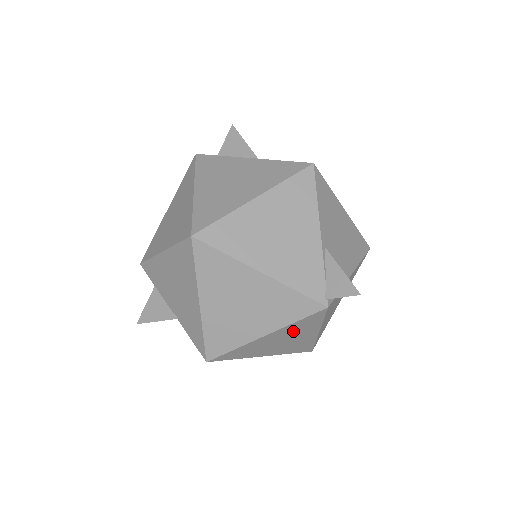
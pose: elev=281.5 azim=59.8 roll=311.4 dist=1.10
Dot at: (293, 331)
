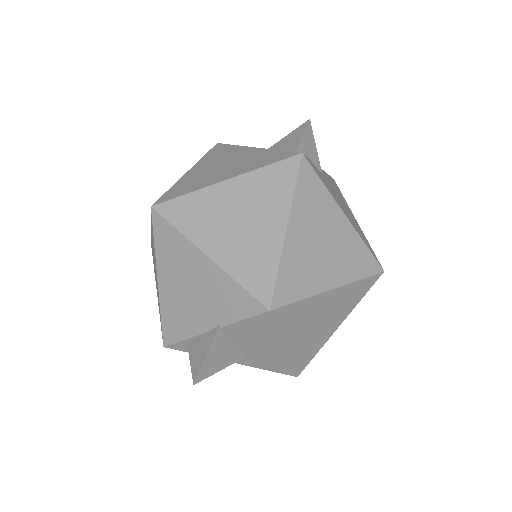
Dot at: (312, 214)
